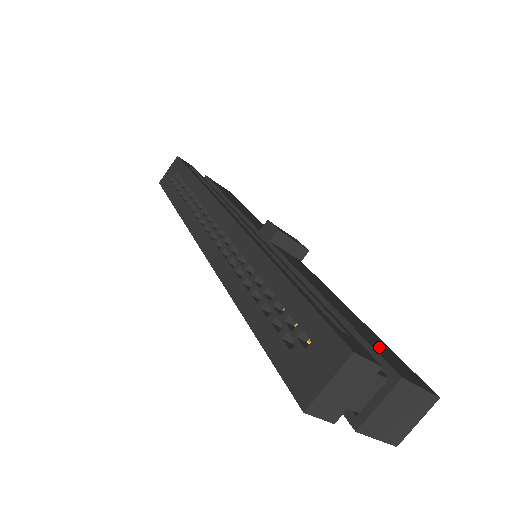
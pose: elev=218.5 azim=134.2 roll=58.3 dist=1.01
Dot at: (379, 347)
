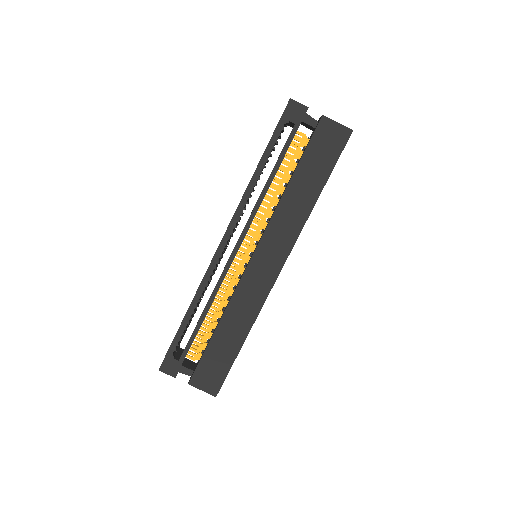
Dot at: occluded
